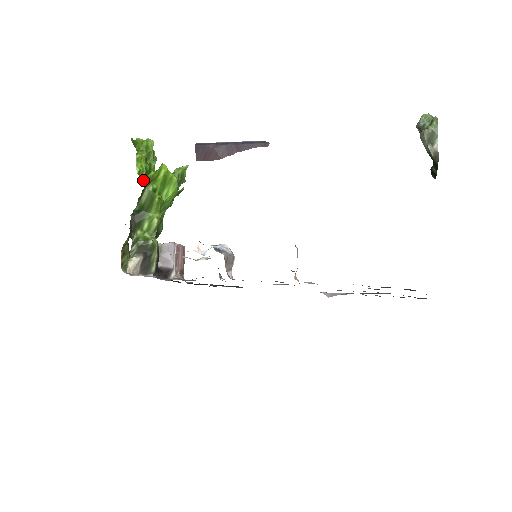
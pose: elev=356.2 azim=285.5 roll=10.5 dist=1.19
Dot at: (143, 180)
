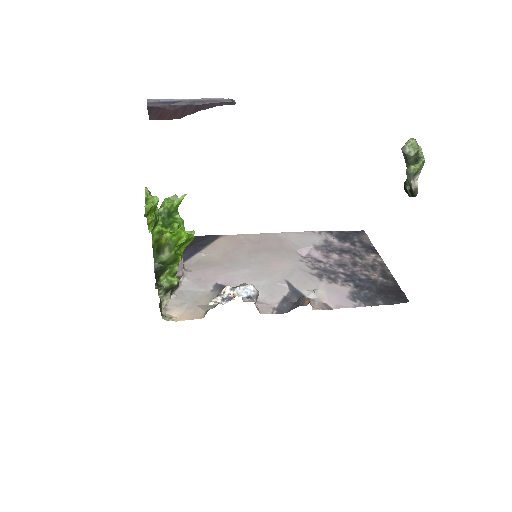
Dot at: occluded
